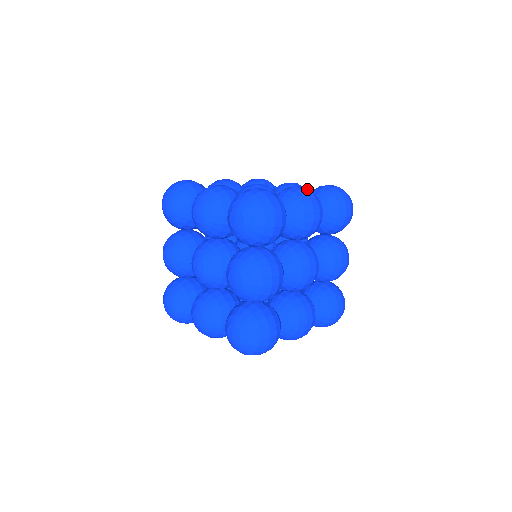
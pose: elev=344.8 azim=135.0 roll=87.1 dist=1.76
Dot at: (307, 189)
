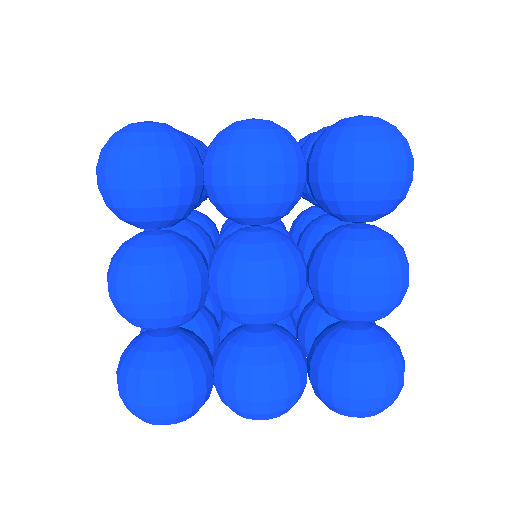
Dot at: (390, 278)
